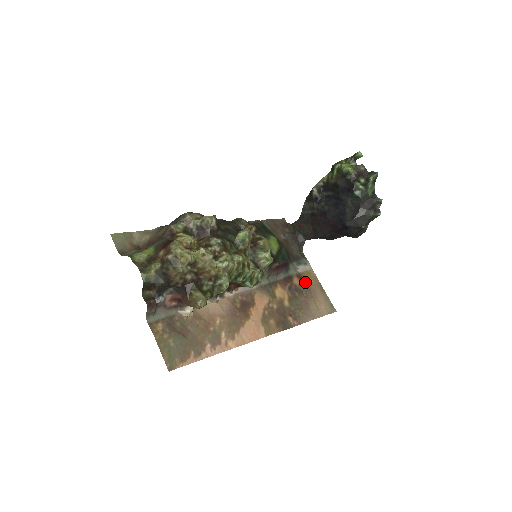
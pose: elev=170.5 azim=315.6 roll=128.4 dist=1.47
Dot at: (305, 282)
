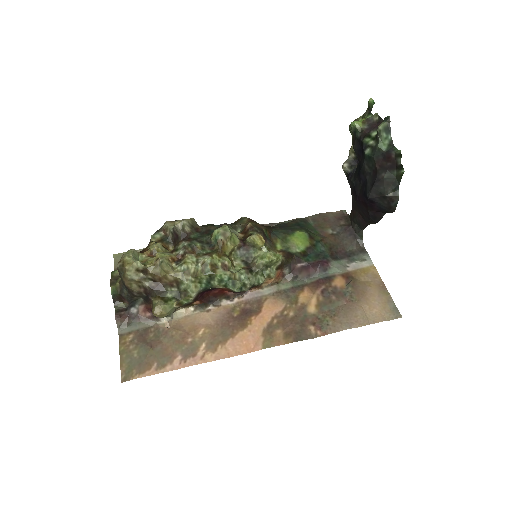
Dot at: (355, 282)
